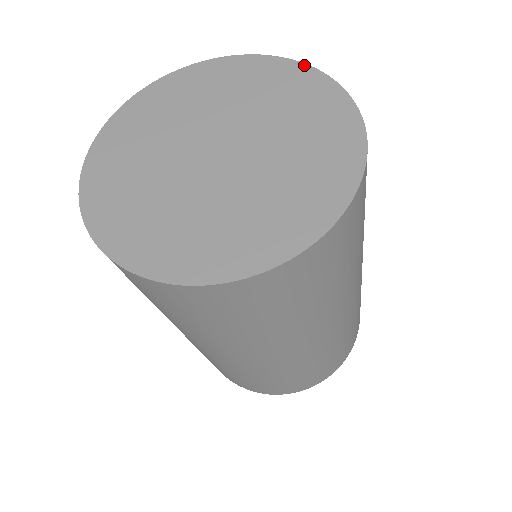
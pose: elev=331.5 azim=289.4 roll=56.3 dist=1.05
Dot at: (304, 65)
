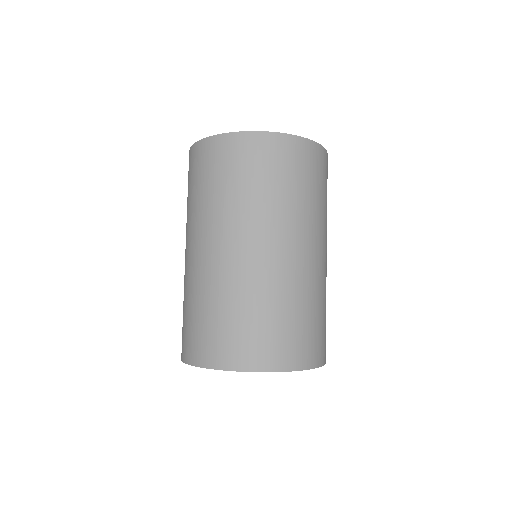
Dot at: occluded
